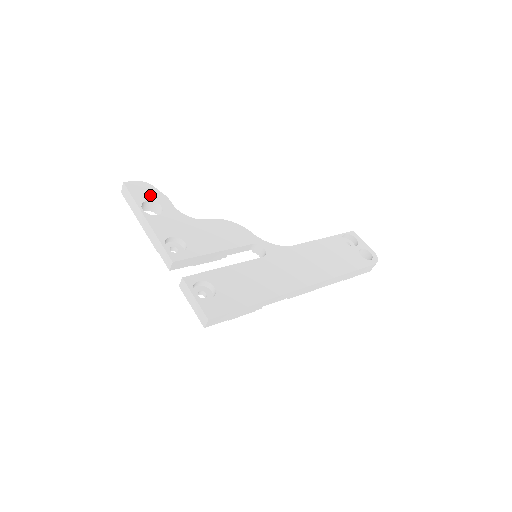
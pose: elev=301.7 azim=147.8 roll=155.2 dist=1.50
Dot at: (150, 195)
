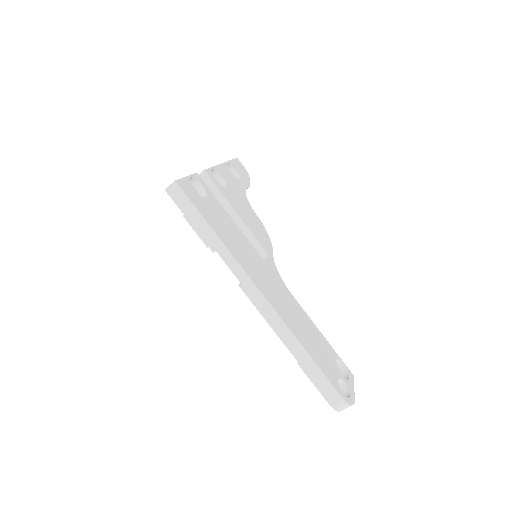
Dot at: (242, 173)
